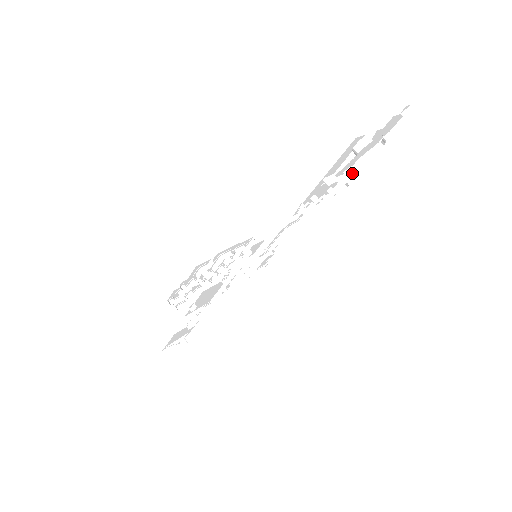
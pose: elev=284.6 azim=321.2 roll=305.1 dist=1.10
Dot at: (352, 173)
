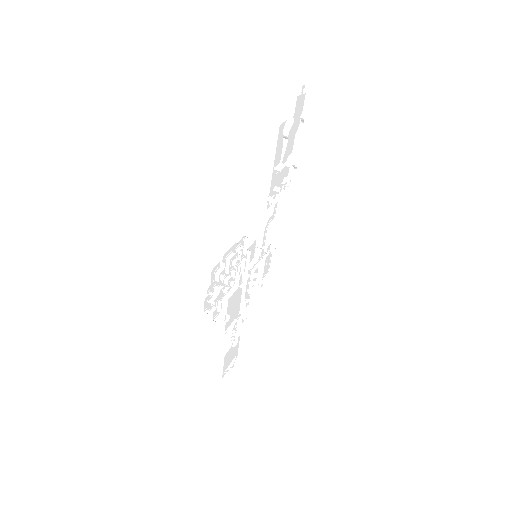
Dot at: (293, 156)
